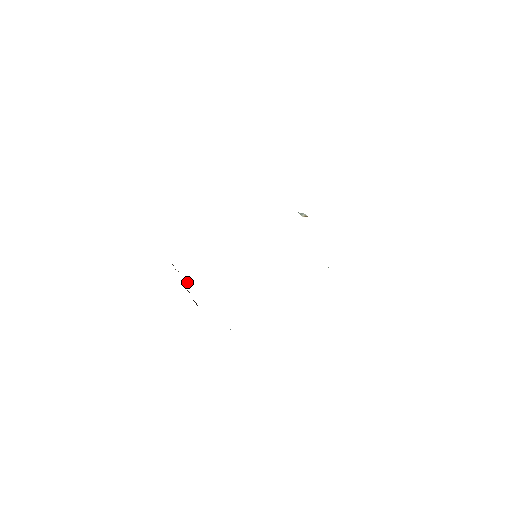
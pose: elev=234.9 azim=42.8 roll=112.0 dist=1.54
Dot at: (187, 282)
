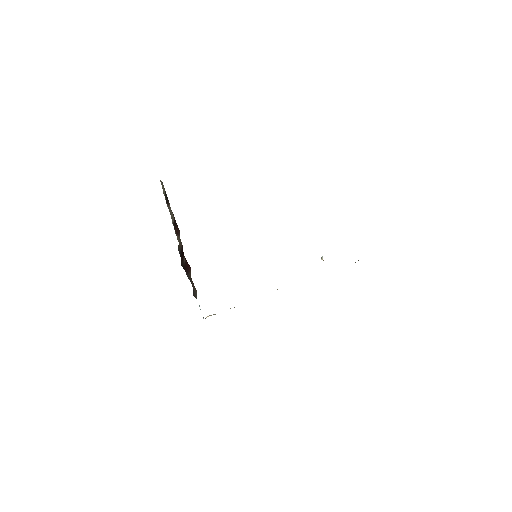
Dot at: (179, 234)
